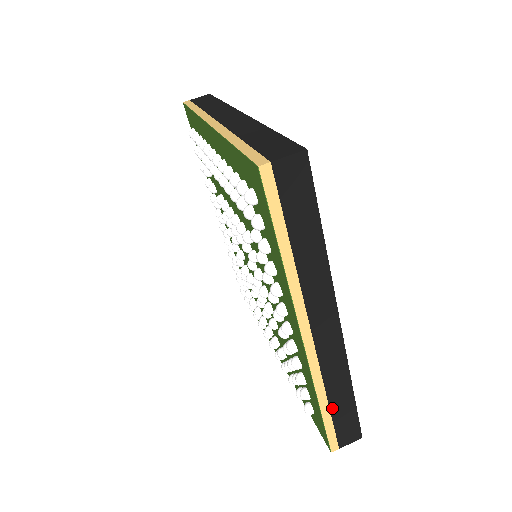
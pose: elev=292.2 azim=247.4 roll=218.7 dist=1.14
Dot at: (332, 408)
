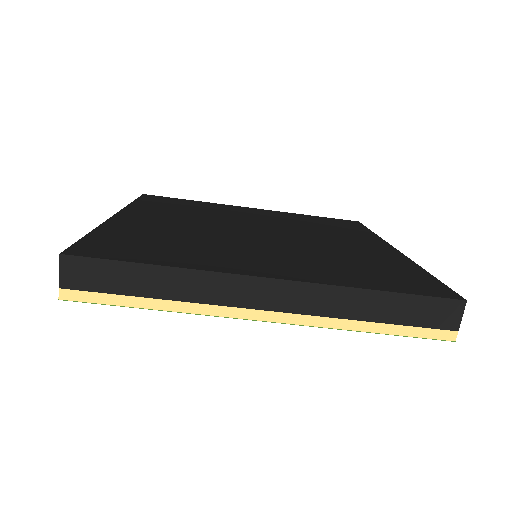
Dot at: occluded
